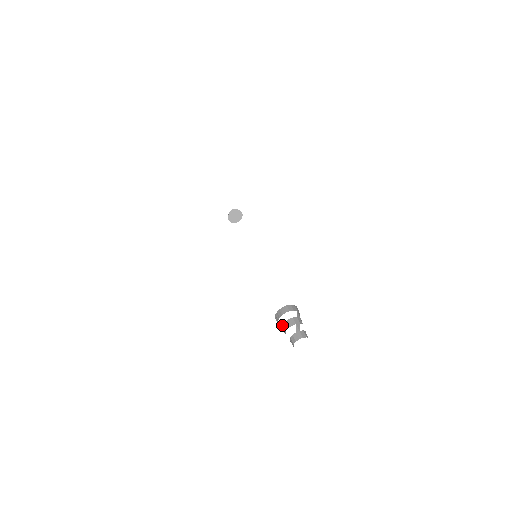
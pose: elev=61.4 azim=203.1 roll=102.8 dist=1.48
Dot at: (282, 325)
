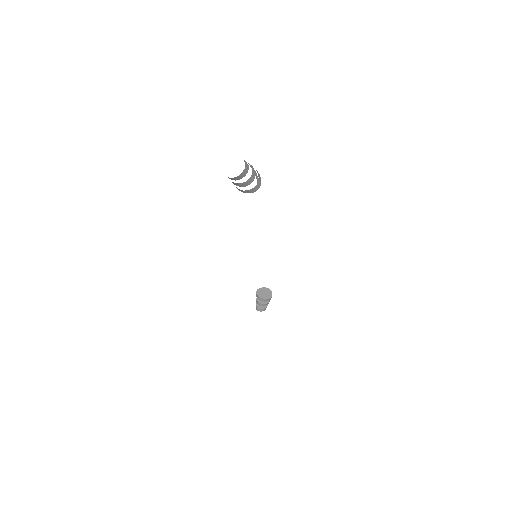
Dot at: occluded
